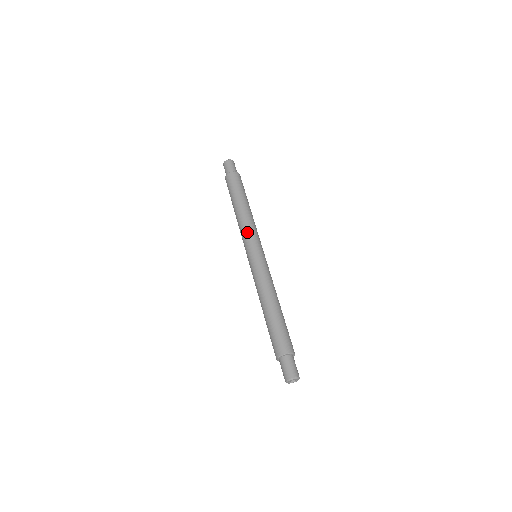
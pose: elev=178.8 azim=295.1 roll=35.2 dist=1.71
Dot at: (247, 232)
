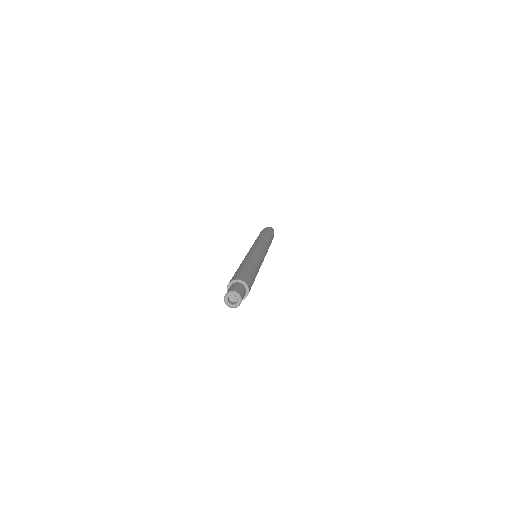
Dot at: (253, 244)
